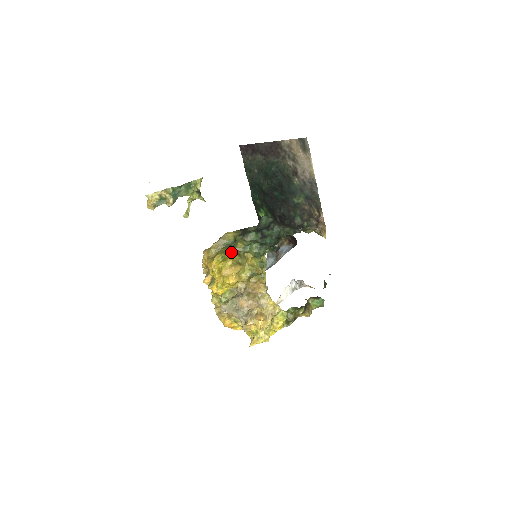
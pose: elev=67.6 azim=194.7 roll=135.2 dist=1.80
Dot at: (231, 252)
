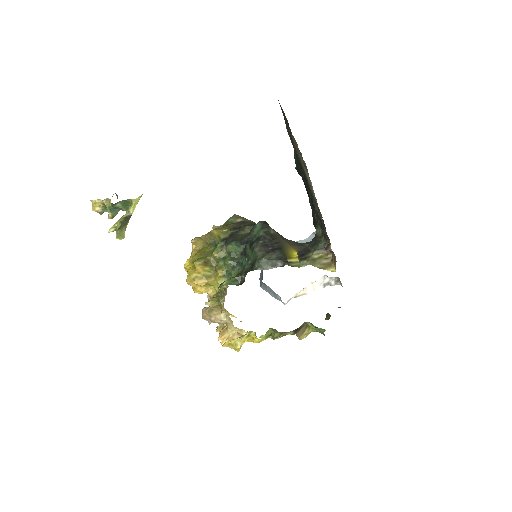
Dot at: (198, 264)
